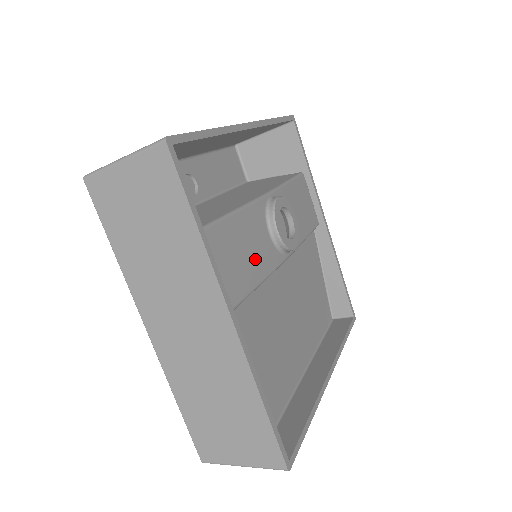
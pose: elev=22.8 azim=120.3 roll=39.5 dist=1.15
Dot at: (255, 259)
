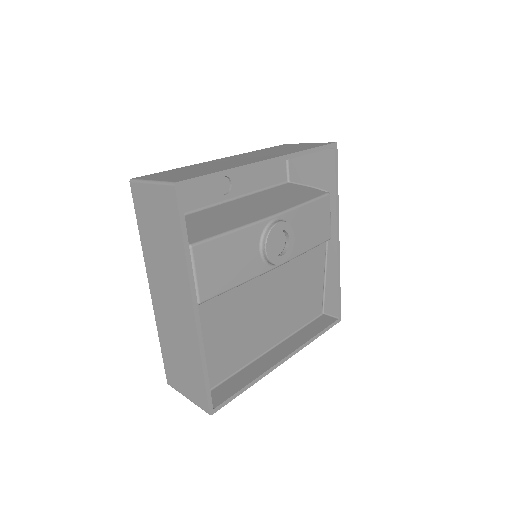
Dot at: (236, 269)
